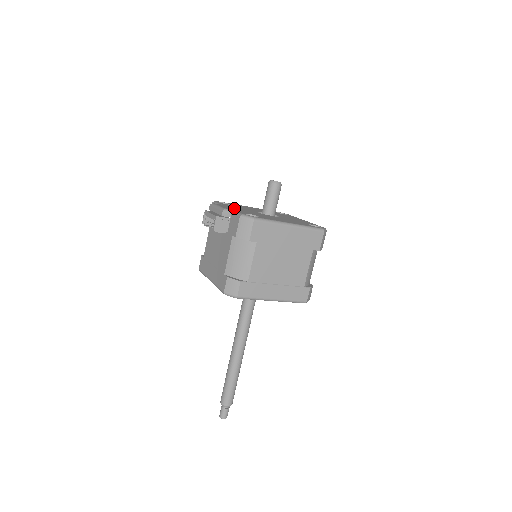
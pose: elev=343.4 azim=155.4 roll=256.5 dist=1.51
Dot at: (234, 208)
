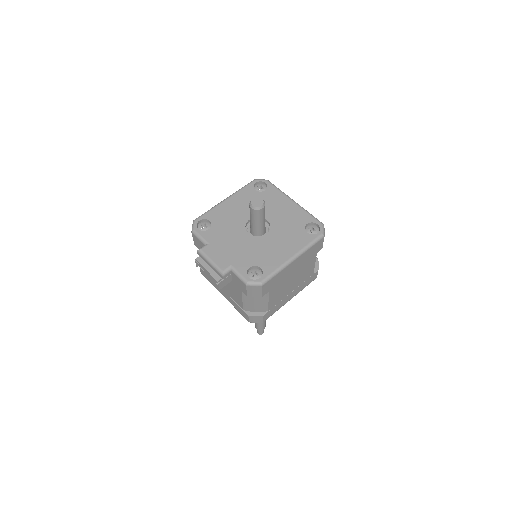
Dot at: (226, 251)
